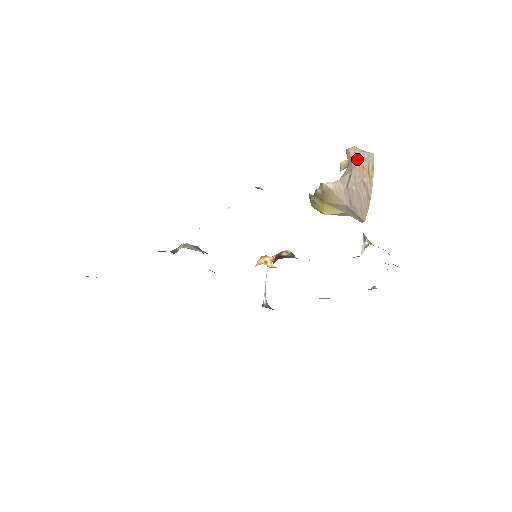
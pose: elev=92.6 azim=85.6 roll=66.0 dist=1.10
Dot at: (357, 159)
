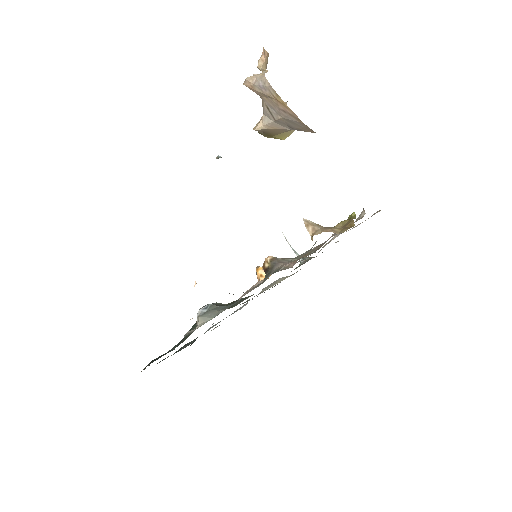
Dot at: (258, 92)
